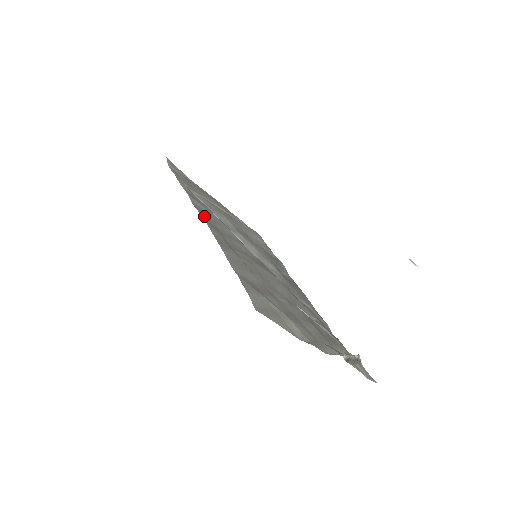
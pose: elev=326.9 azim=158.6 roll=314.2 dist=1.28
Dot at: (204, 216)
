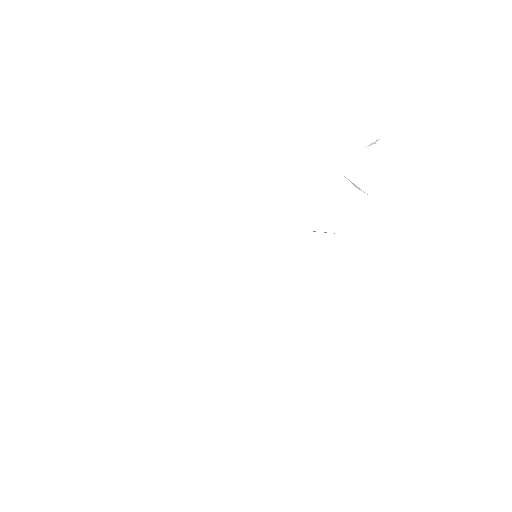
Dot at: occluded
